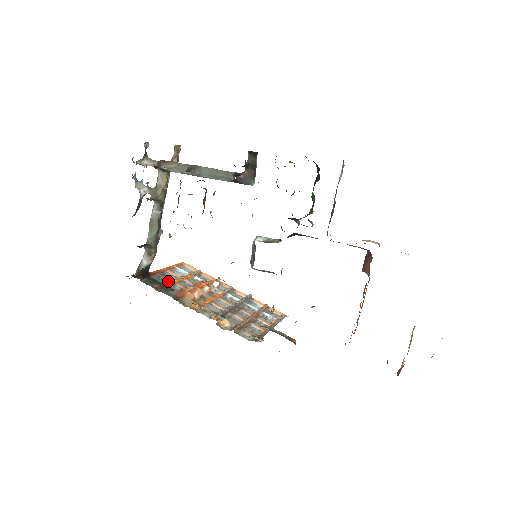
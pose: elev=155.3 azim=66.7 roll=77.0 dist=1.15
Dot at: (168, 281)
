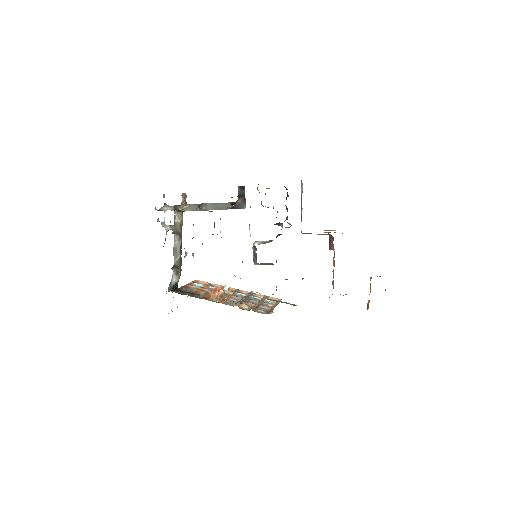
Dot at: (193, 291)
